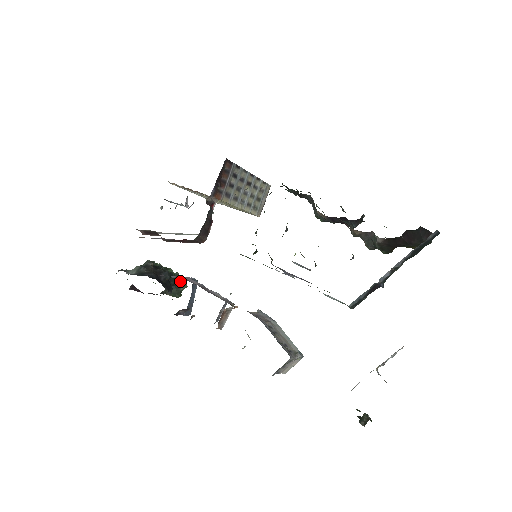
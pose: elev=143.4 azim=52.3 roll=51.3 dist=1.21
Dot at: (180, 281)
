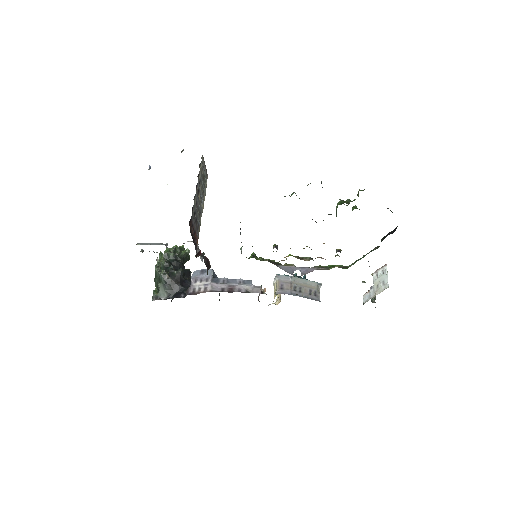
Dot at: (183, 253)
